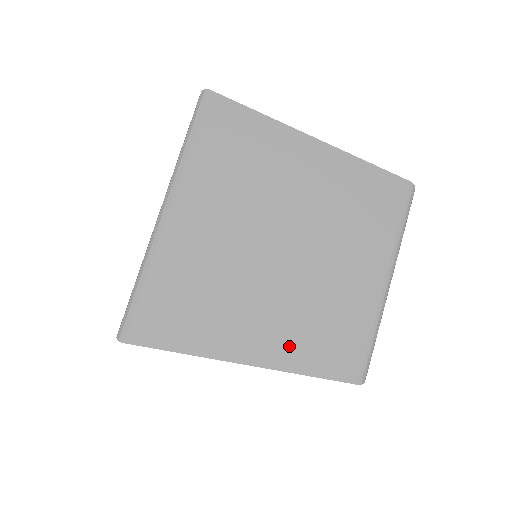
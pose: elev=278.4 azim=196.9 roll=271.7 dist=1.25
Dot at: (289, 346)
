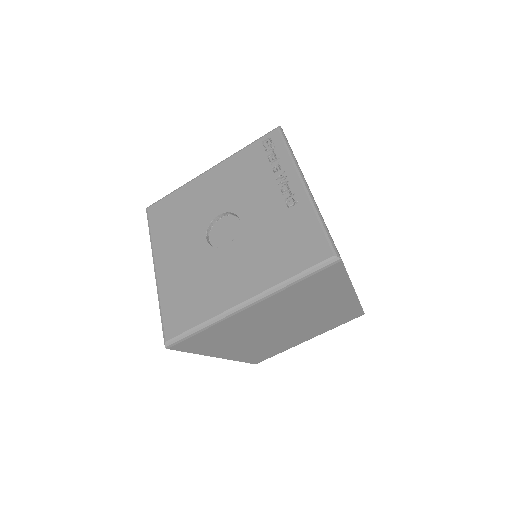
Dot at: (244, 354)
